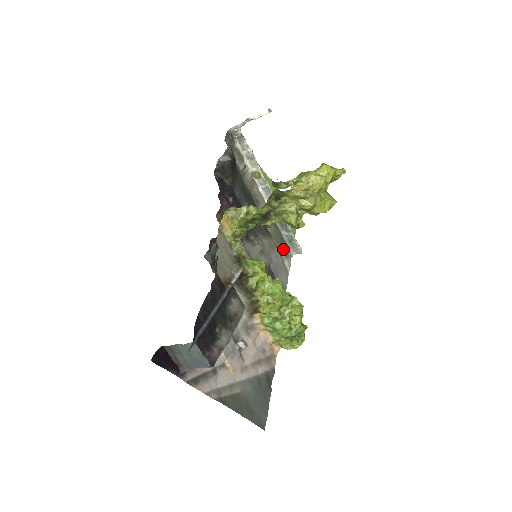
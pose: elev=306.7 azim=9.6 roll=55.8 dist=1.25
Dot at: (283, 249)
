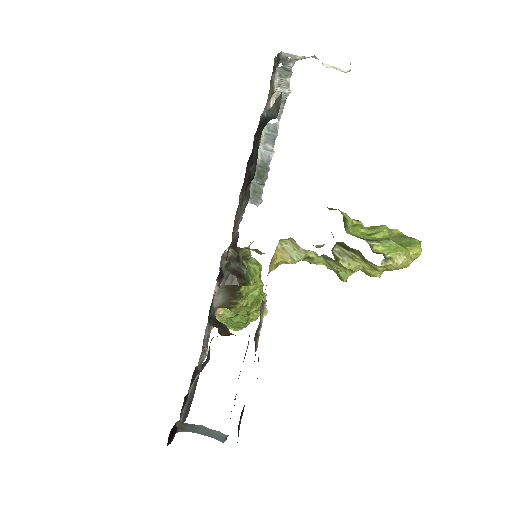
Dot at: occluded
